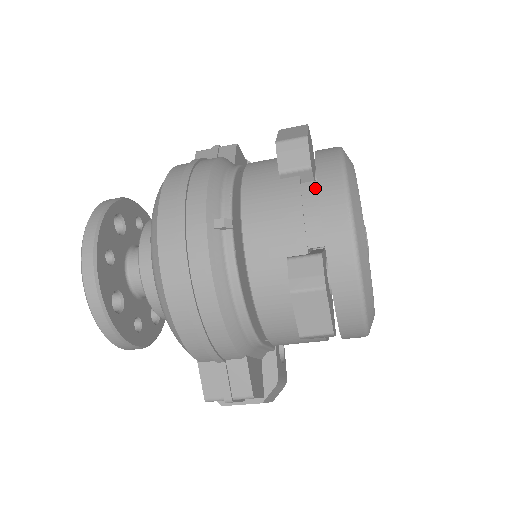
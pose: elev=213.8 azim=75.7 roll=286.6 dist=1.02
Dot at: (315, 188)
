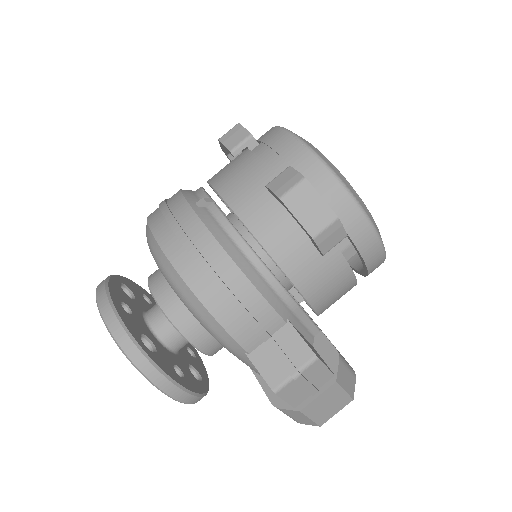
Dot at: (262, 145)
